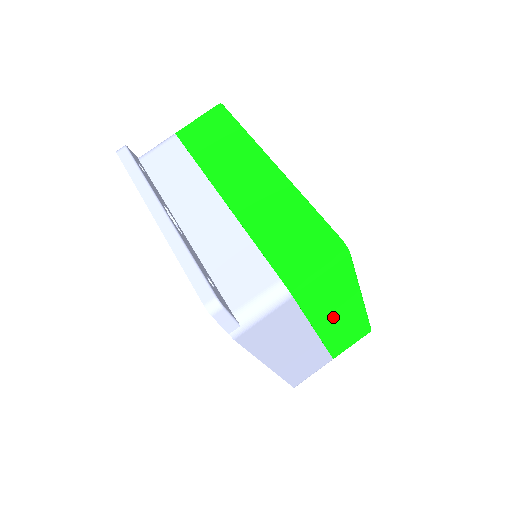
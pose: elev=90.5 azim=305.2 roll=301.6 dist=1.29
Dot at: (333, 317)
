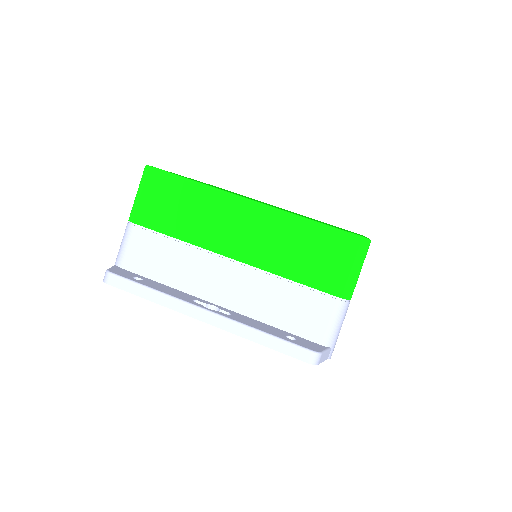
Dot at: occluded
